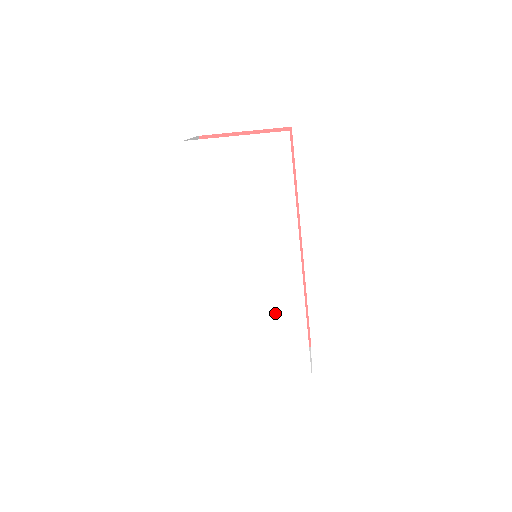
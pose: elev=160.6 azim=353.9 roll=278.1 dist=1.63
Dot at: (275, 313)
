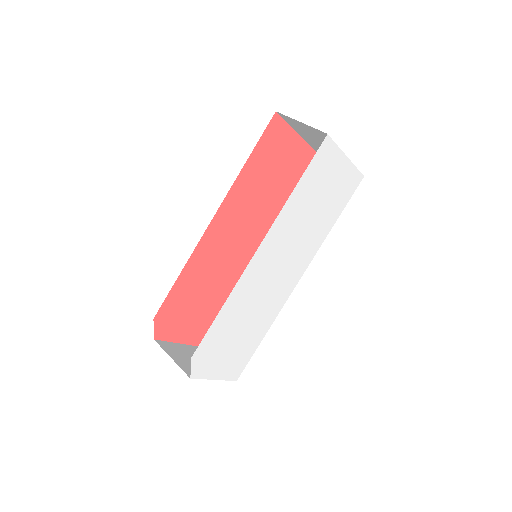
Dot at: (259, 318)
